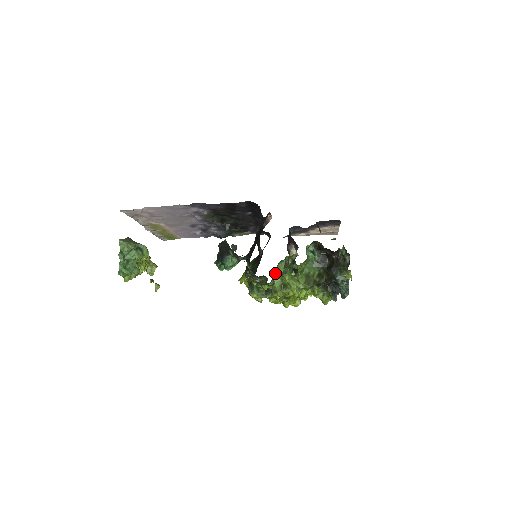
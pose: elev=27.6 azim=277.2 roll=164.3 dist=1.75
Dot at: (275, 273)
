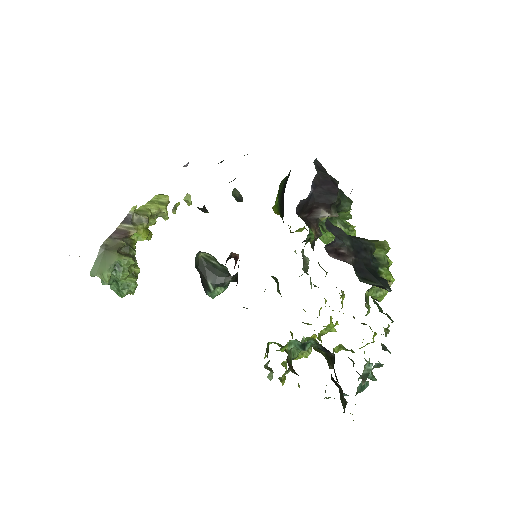
Dot at: (308, 234)
